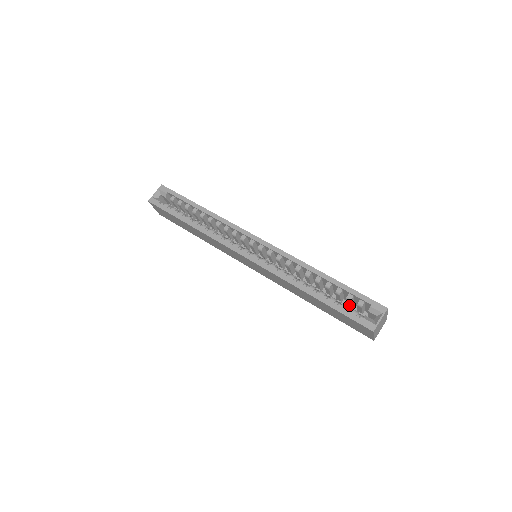
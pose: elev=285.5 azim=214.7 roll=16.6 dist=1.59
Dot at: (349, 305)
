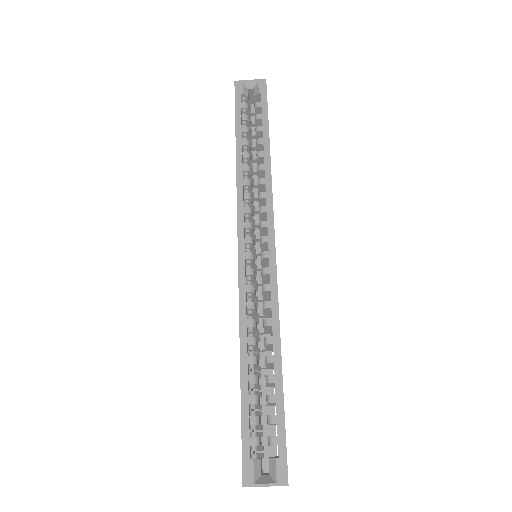
Dot at: occluded
